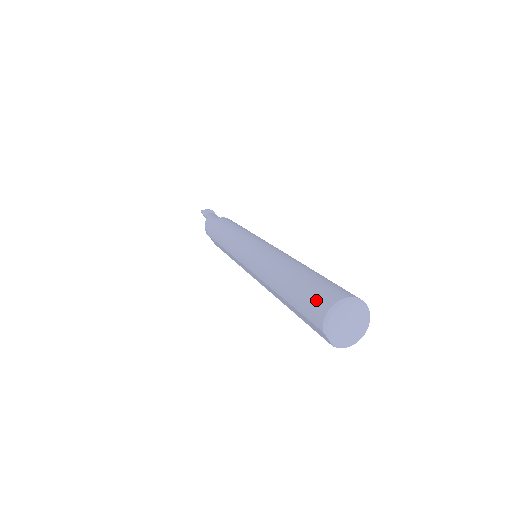
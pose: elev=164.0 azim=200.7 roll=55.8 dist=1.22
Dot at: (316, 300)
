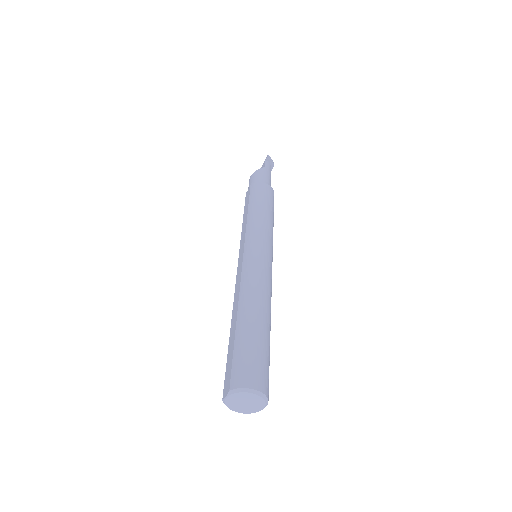
Dot at: (250, 369)
